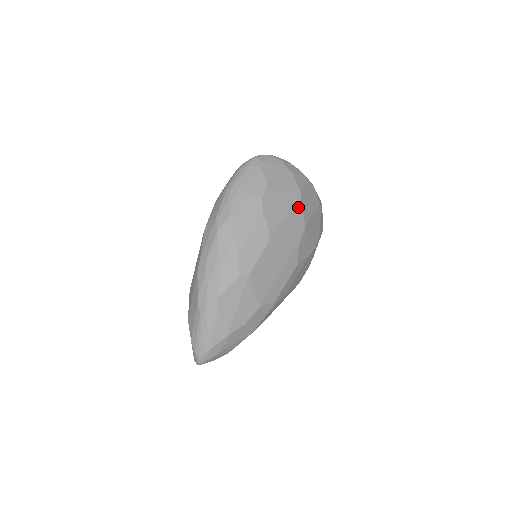
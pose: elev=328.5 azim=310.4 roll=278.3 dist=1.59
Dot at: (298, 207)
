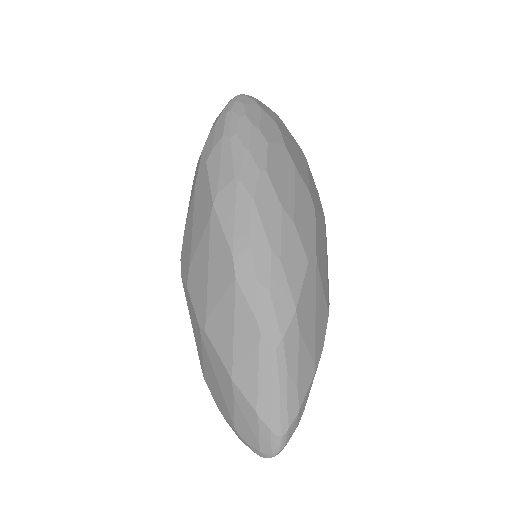
Dot at: (307, 165)
